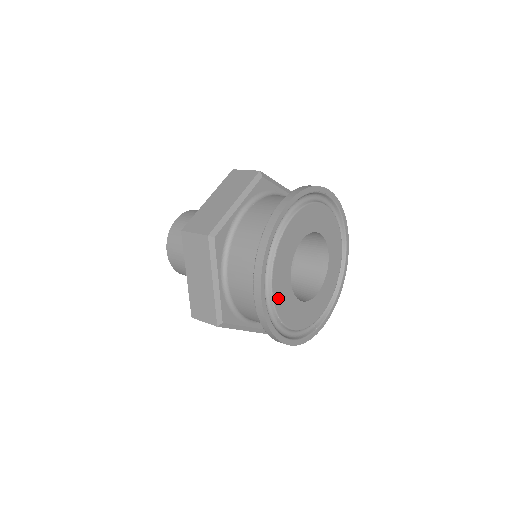
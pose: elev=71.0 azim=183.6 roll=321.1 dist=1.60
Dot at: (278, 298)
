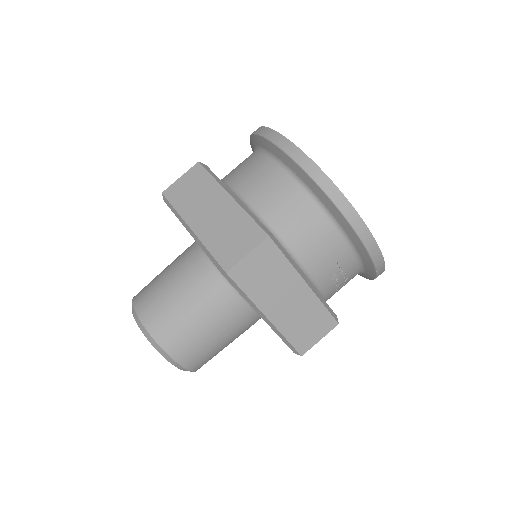
Dot at: occluded
